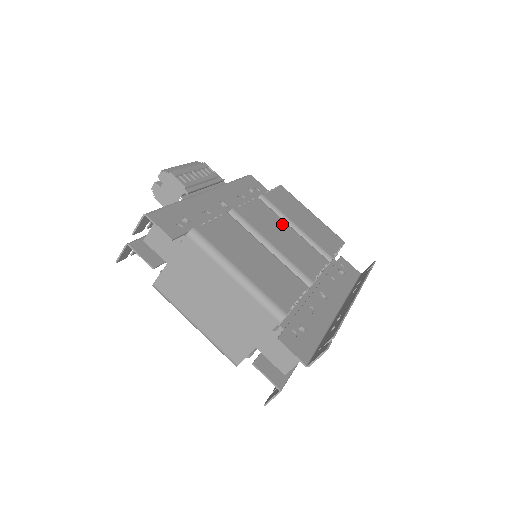
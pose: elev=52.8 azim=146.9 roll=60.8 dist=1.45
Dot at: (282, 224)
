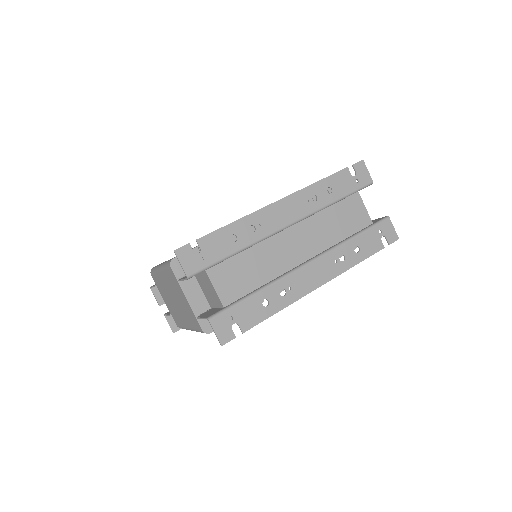
Dot at: occluded
